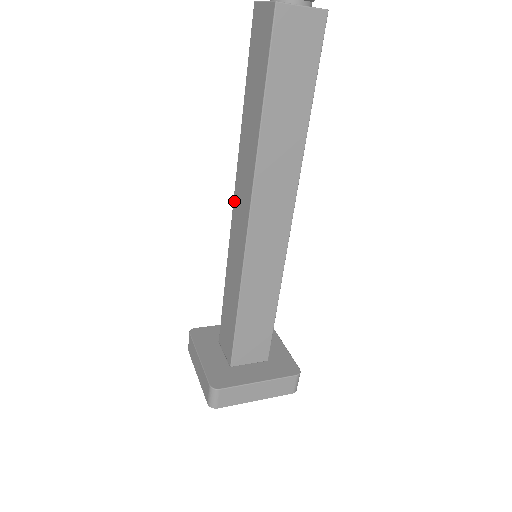
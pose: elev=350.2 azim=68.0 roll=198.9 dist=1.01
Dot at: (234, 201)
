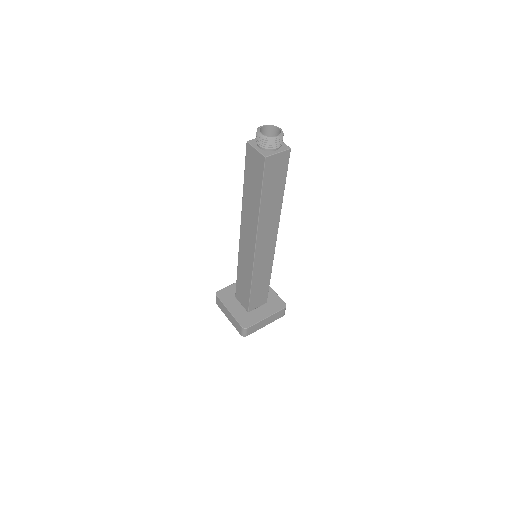
Dot at: (241, 232)
